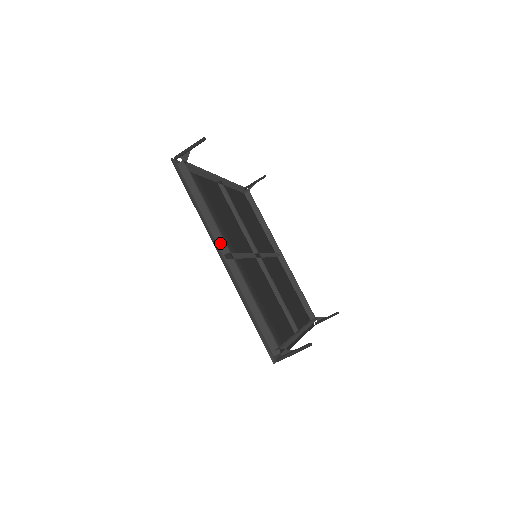
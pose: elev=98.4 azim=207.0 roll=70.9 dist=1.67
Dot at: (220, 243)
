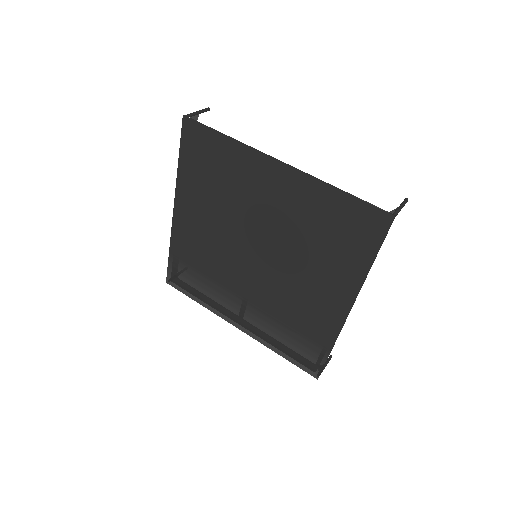
Dot at: (268, 159)
